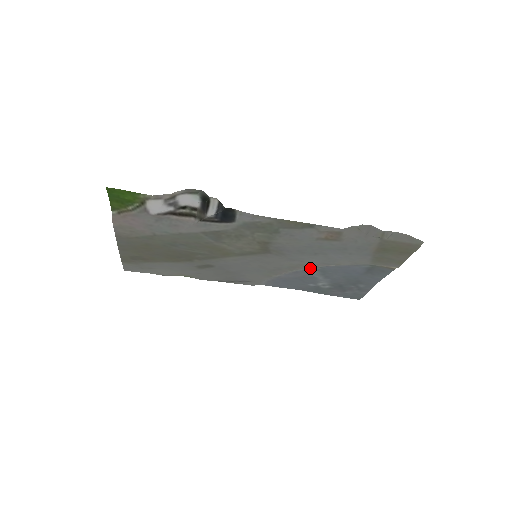
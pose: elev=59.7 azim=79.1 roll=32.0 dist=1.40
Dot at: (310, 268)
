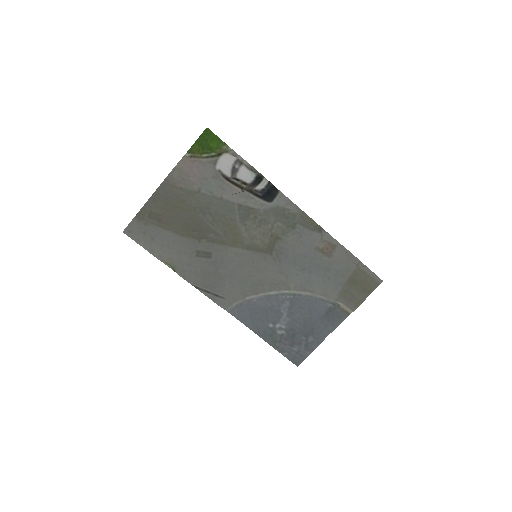
Dot at: (285, 294)
